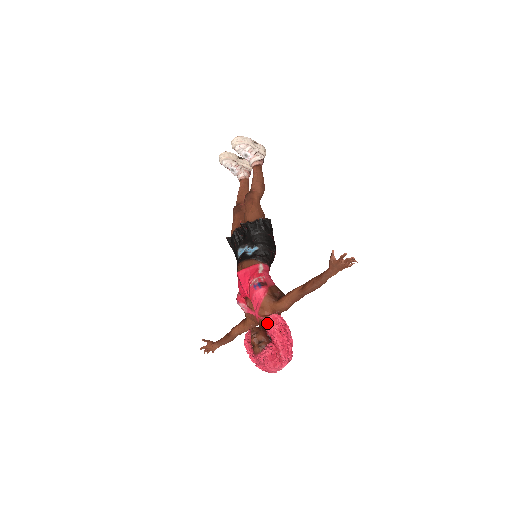
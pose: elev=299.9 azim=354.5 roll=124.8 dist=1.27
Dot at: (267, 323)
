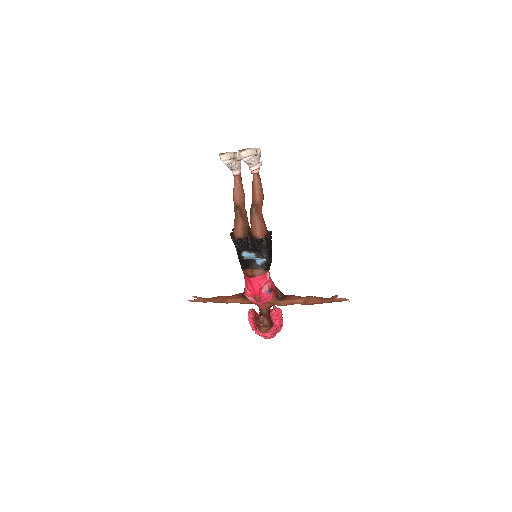
Dot at: (273, 315)
